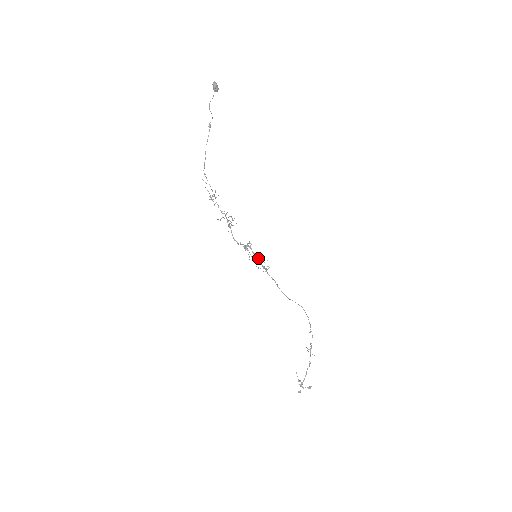
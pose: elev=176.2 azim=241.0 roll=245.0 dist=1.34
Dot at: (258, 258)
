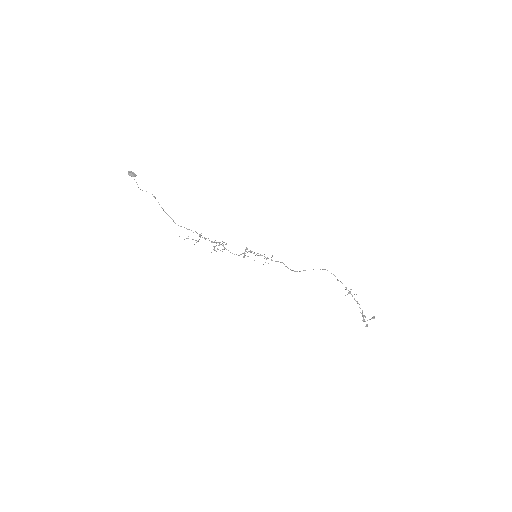
Dot at: (260, 255)
